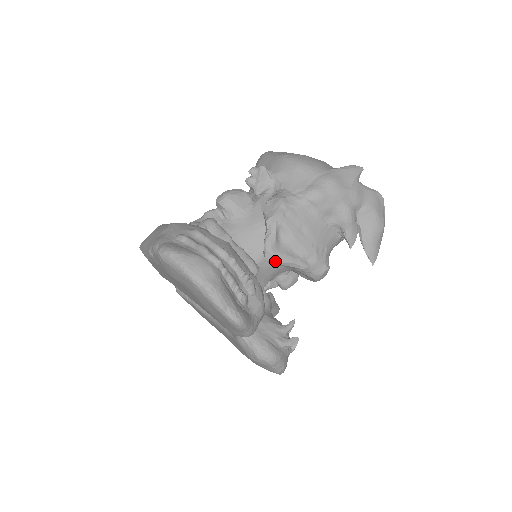
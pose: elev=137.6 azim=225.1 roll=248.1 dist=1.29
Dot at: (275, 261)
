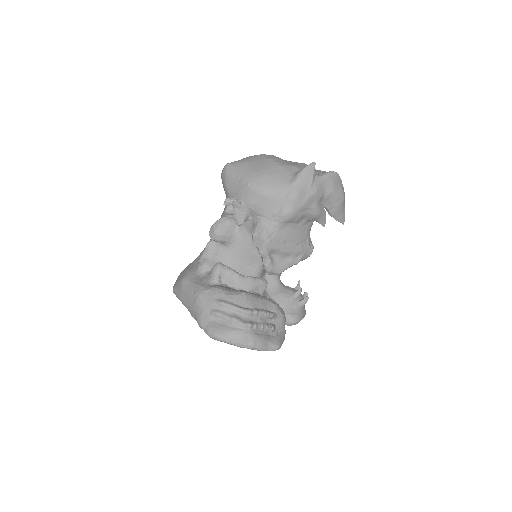
Dot at: occluded
